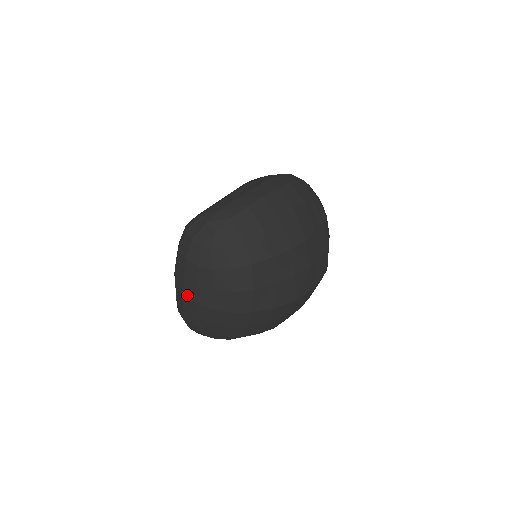
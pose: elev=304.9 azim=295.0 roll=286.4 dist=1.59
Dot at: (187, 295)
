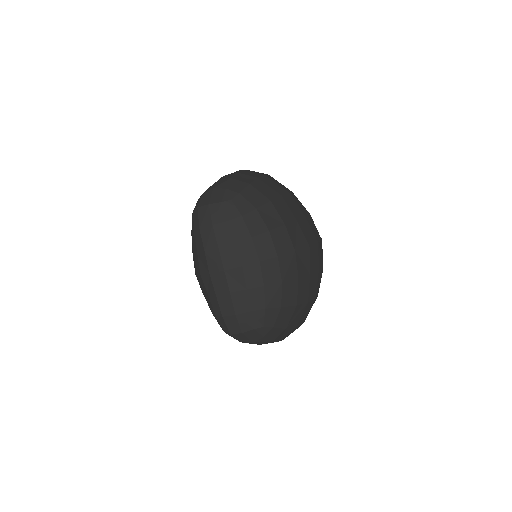
Dot at: (229, 267)
